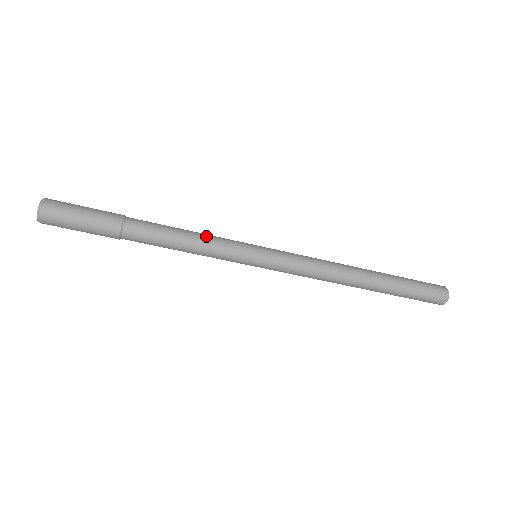
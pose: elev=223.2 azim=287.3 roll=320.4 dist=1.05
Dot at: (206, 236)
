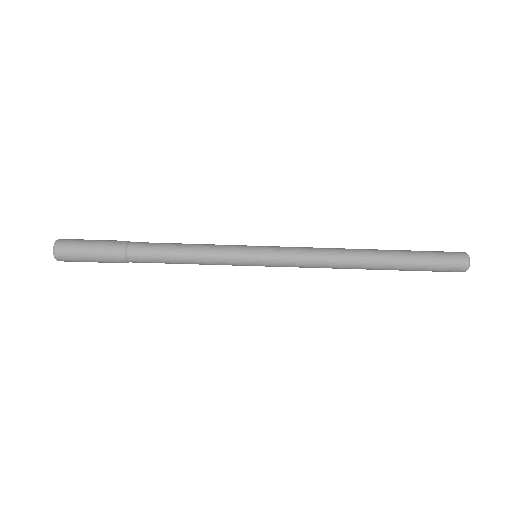
Dot at: (203, 246)
